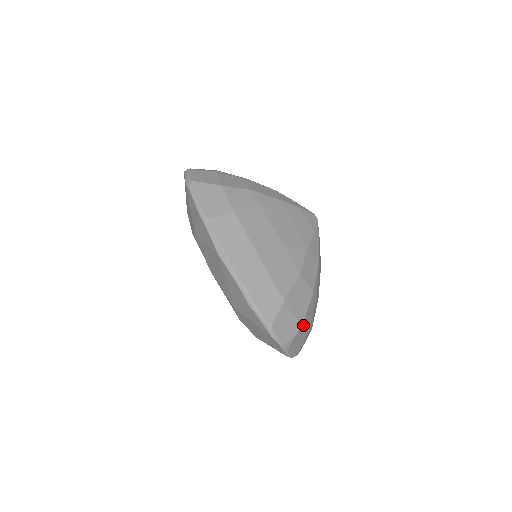
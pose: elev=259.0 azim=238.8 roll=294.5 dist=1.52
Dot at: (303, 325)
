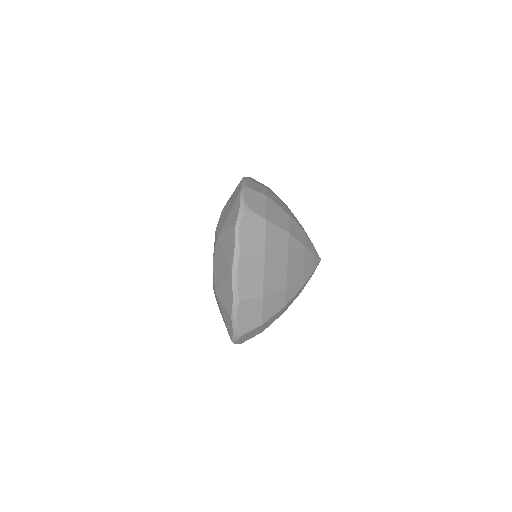
Dot at: (266, 224)
